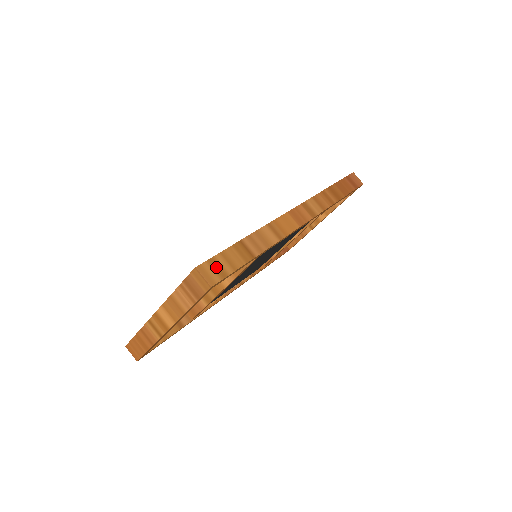
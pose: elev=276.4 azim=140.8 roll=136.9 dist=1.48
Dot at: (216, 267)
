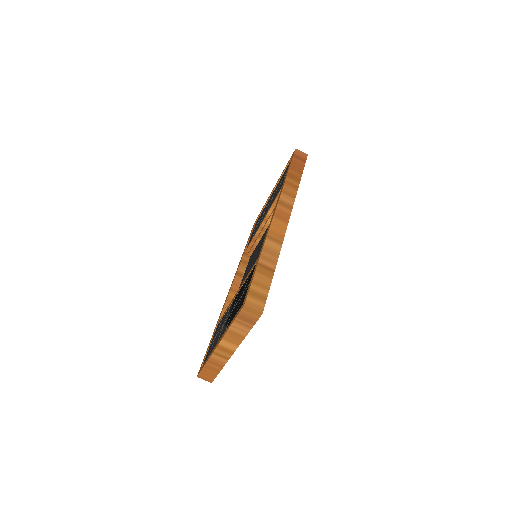
Dot at: (256, 296)
